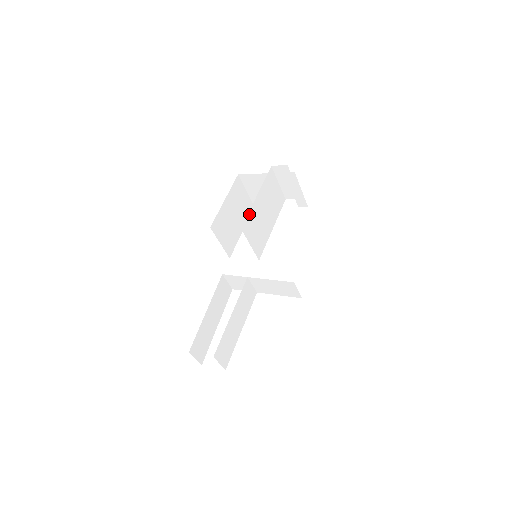
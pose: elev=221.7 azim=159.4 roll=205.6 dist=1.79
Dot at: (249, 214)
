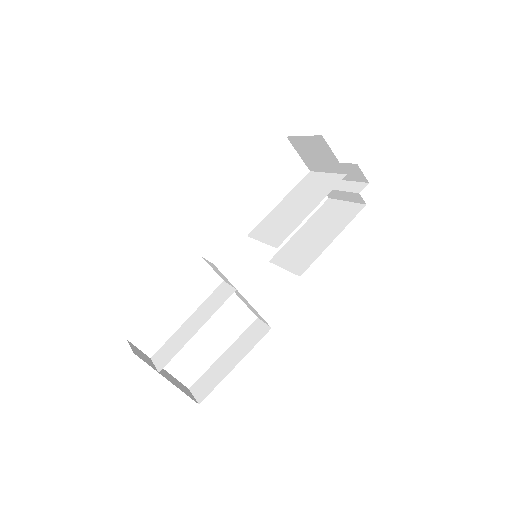
Dot at: (295, 227)
